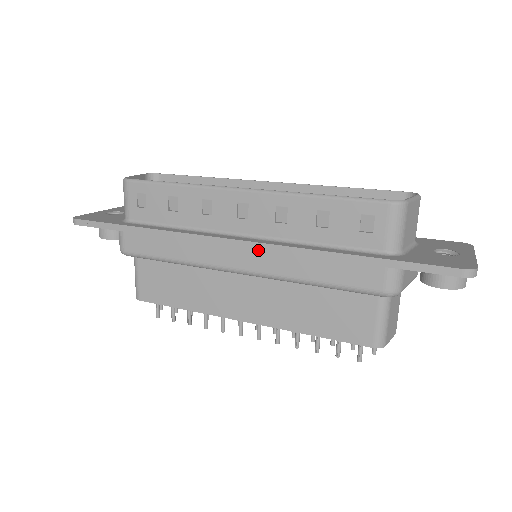
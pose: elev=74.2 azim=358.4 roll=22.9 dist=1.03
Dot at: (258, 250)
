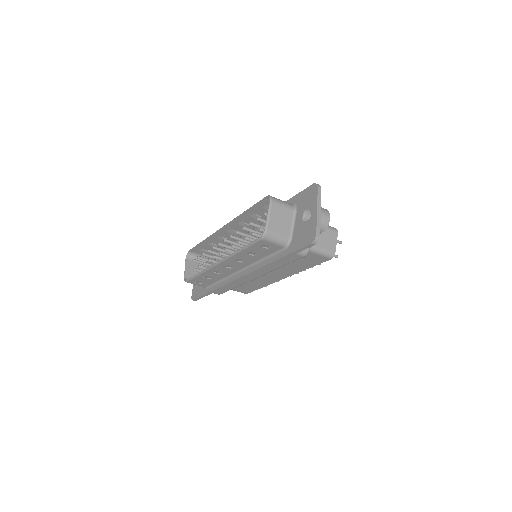
Dot at: occluded
